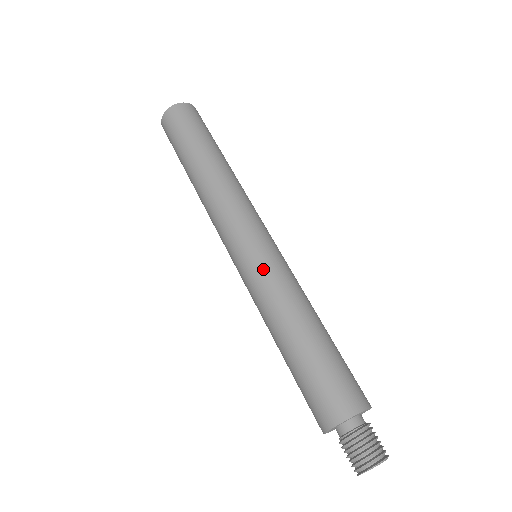
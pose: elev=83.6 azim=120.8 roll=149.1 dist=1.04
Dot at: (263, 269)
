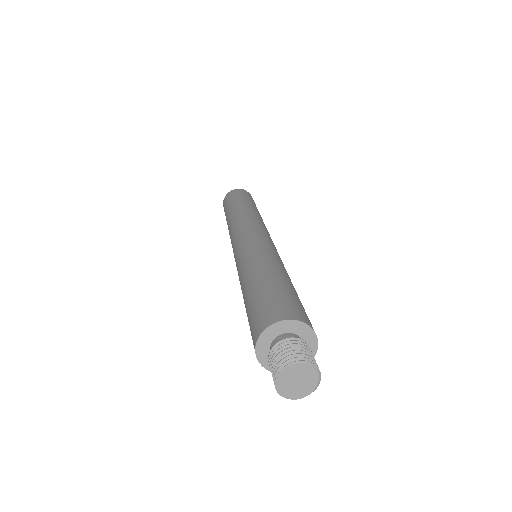
Dot at: (251, 246)
